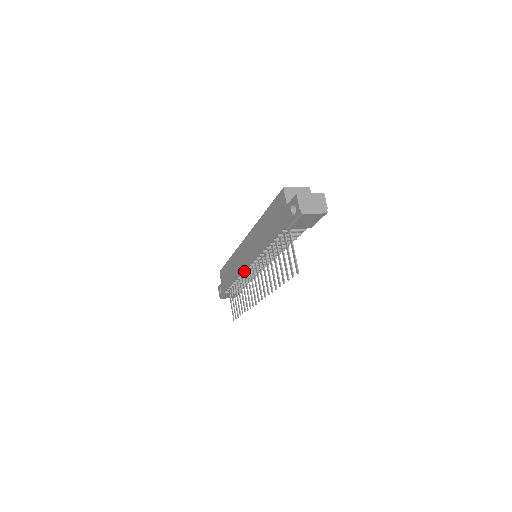
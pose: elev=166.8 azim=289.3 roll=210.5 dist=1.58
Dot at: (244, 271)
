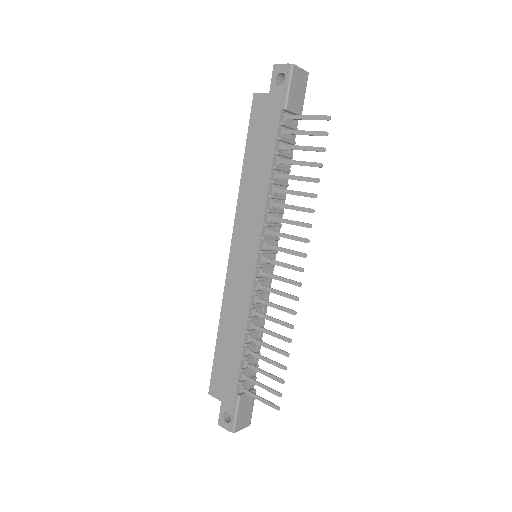
Dot at: (254, 287)
